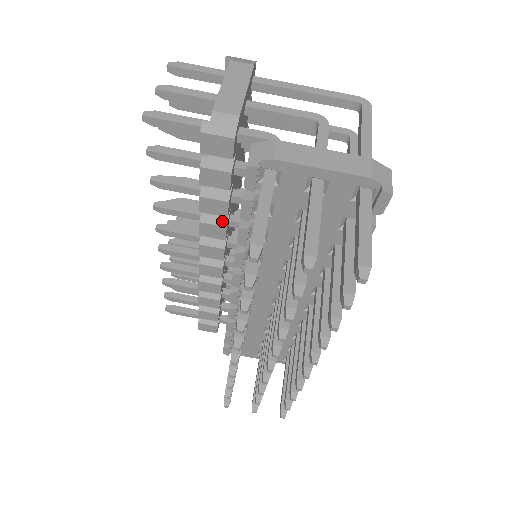
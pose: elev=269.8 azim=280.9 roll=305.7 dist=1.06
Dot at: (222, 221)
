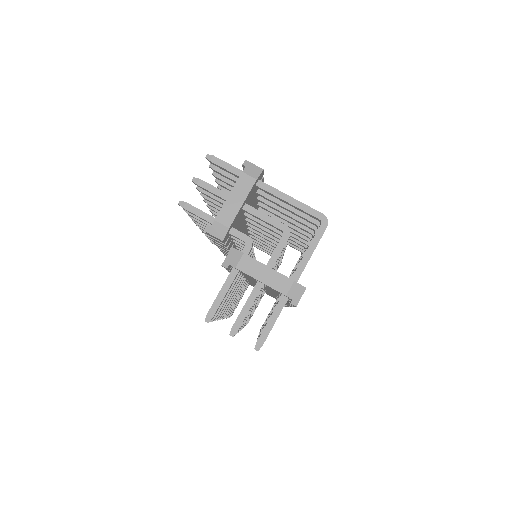
Dot at: occluded
